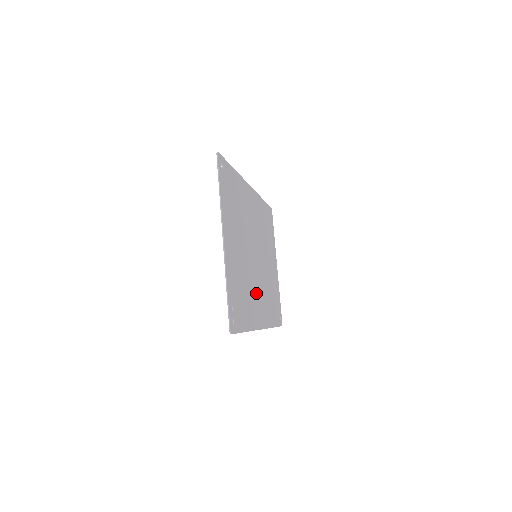
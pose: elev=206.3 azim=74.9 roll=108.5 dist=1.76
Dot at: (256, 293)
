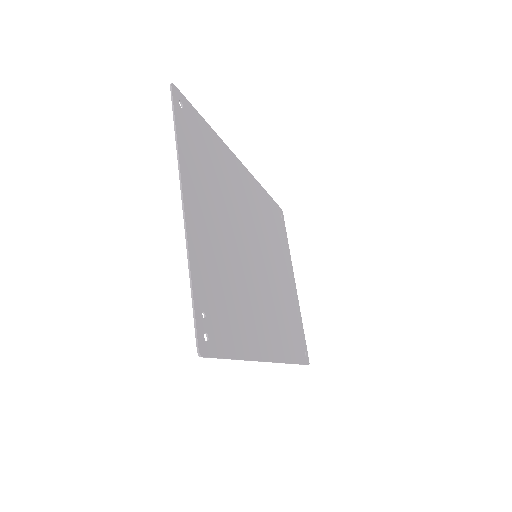
Dot at: (258, 306)
